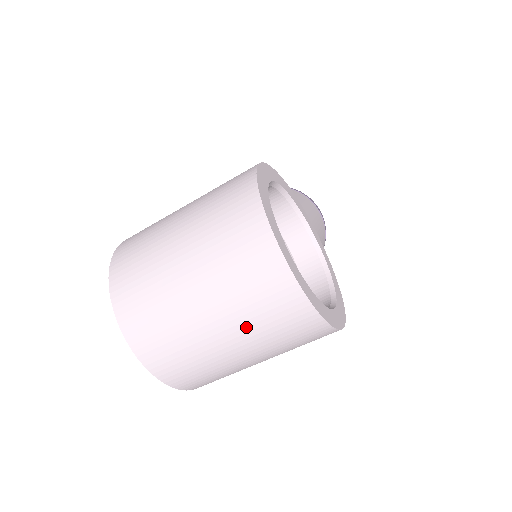
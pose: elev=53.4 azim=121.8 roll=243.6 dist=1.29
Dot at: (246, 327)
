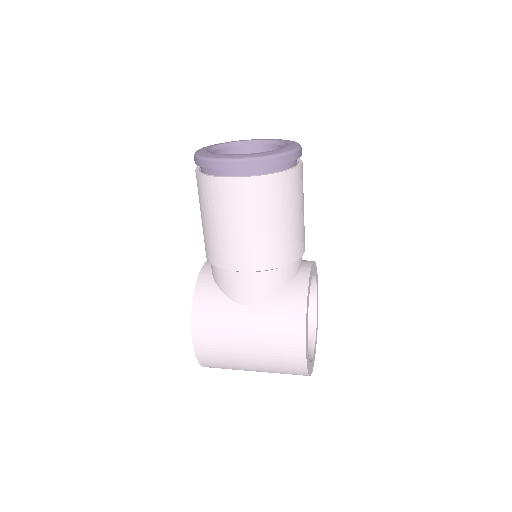
Dot at: occluded
